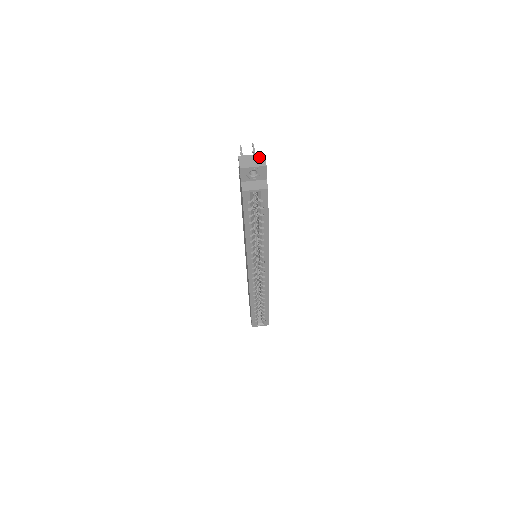
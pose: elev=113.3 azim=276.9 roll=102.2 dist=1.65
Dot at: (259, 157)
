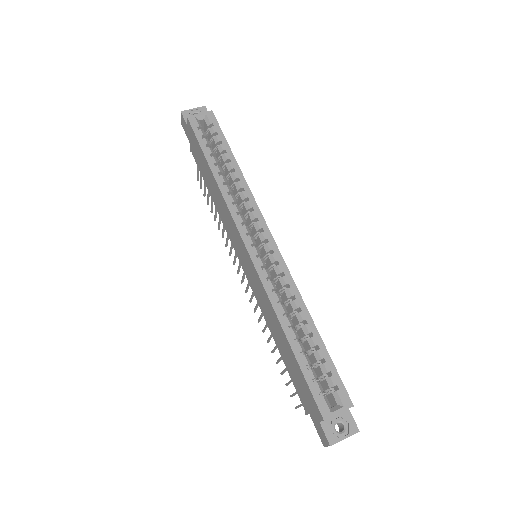
Dot at: occluded
